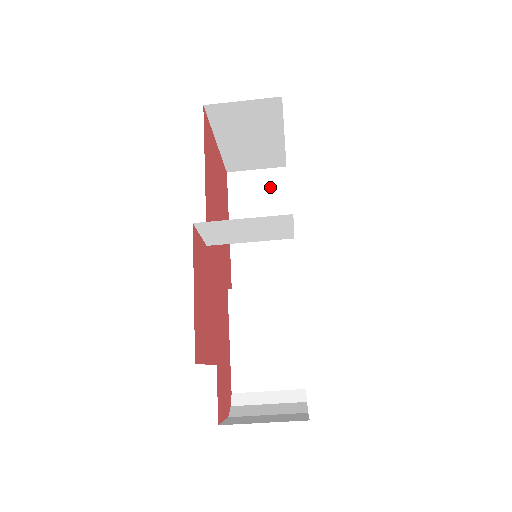
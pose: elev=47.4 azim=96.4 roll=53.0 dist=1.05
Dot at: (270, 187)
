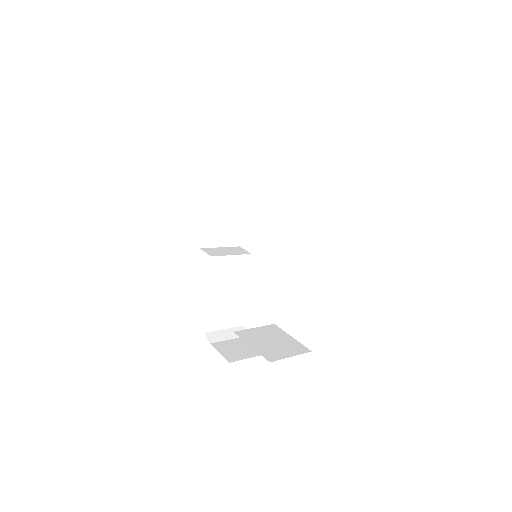
Dot at: (240, 166)
